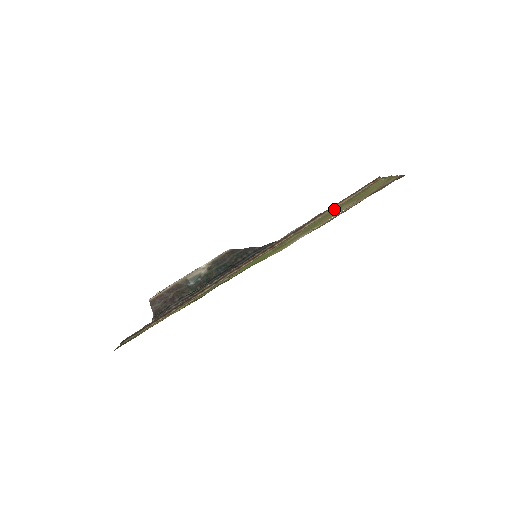
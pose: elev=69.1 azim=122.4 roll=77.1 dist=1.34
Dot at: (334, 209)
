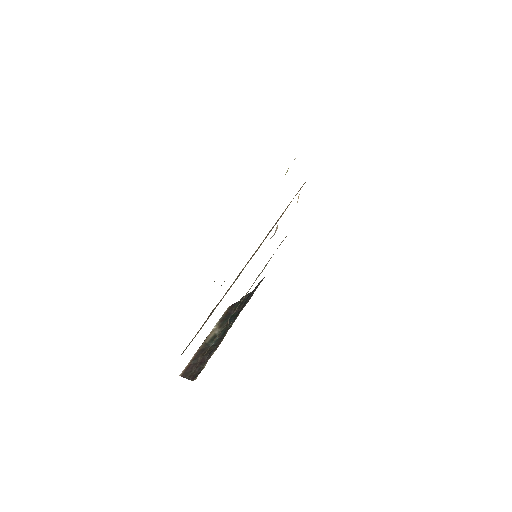
Dot at: occluded
